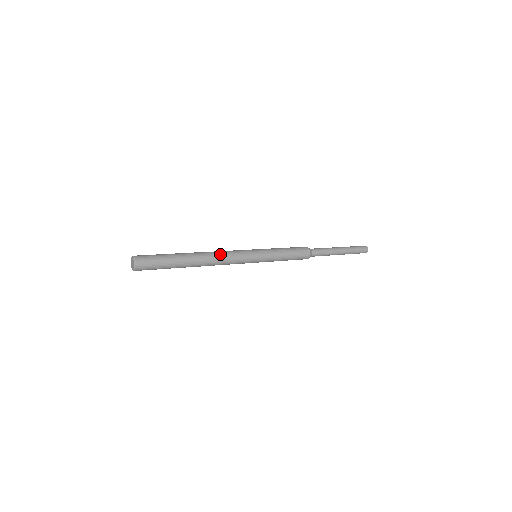
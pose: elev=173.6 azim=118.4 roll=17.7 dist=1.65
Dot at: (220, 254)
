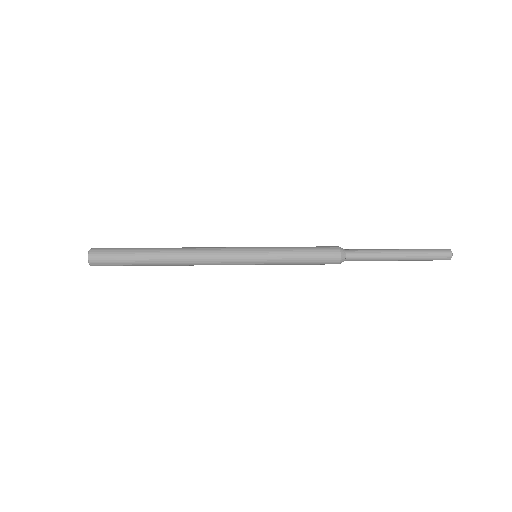
Dot at: (200, 264)
